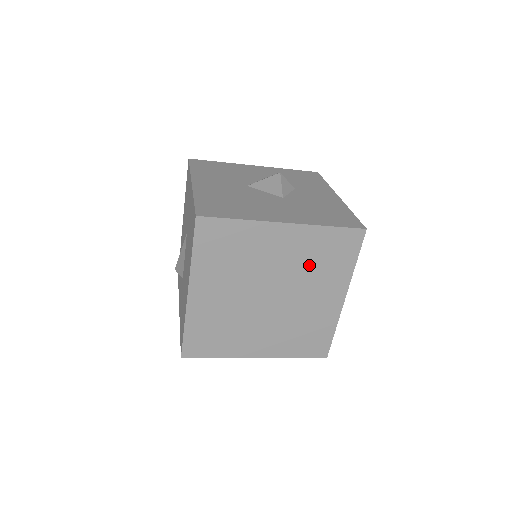
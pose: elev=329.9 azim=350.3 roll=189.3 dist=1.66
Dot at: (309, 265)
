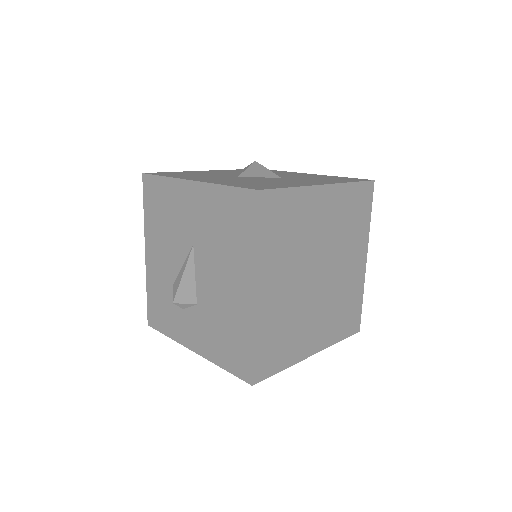
Dot at: (343, 229)
